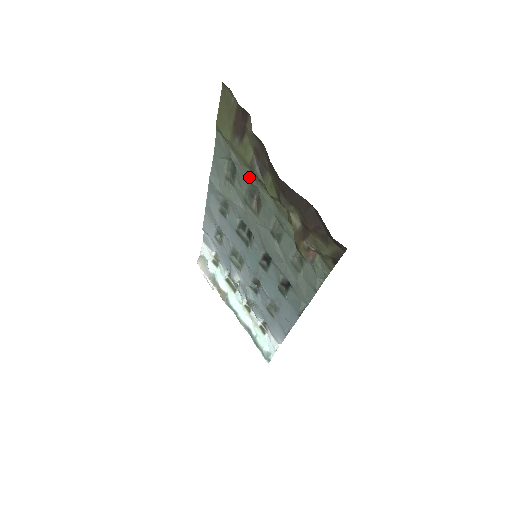
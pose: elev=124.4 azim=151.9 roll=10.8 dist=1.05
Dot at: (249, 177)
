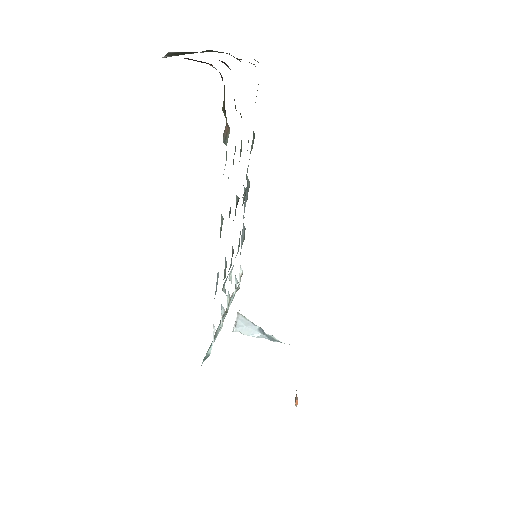
Dot at: occluded
